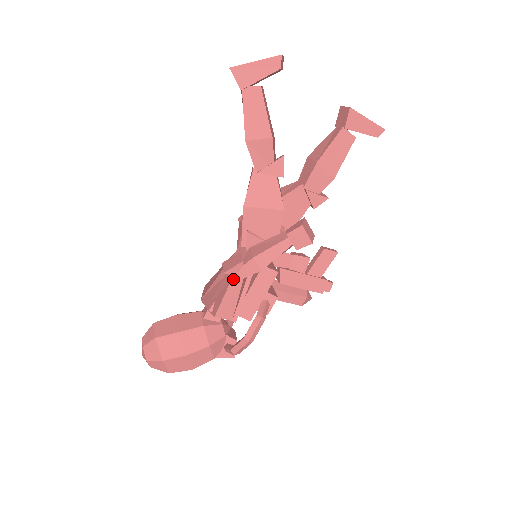
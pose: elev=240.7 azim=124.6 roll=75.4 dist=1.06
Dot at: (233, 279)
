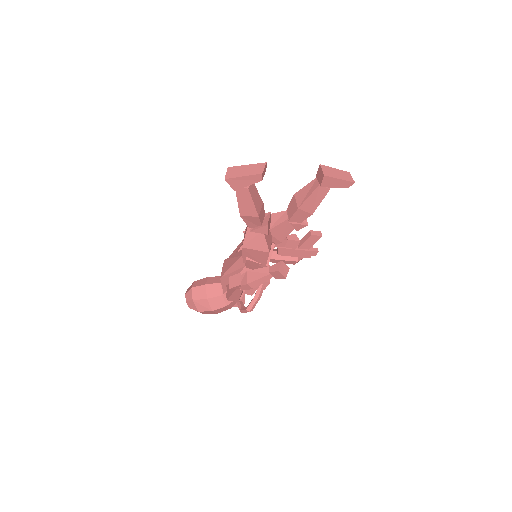
Dot at: (236, 290)
